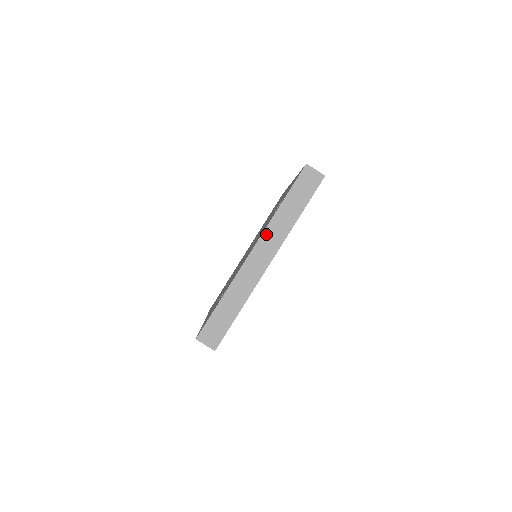
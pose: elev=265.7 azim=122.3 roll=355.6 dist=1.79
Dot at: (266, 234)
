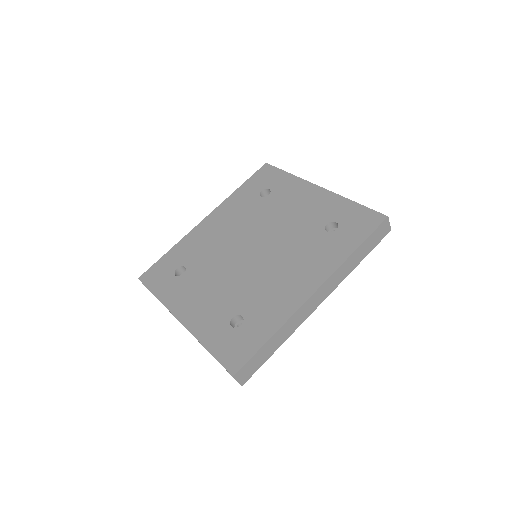
Dot at: occluded
